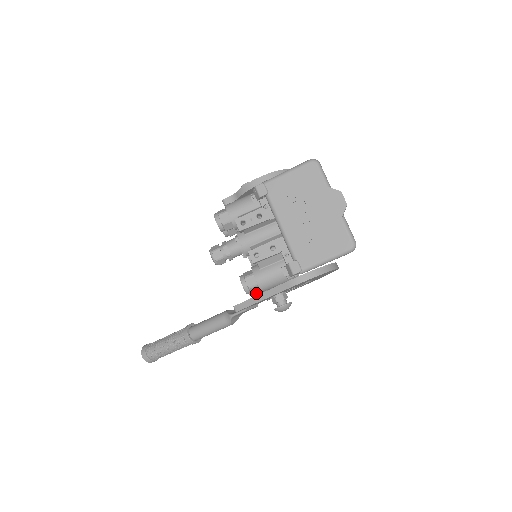
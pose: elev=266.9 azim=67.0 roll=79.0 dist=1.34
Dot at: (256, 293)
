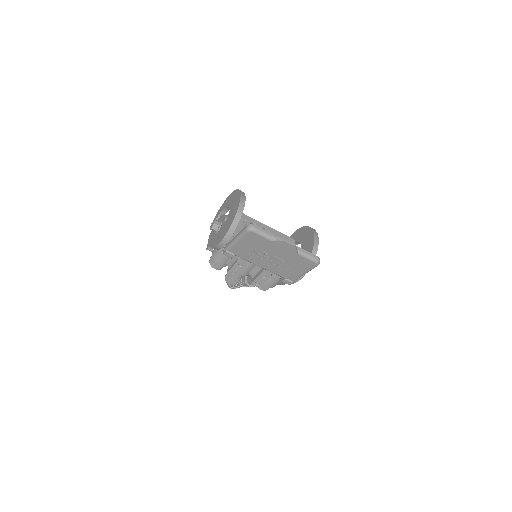
Dot at: occluded
